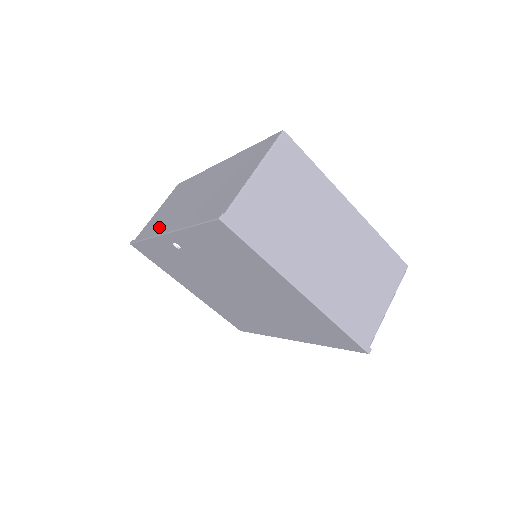
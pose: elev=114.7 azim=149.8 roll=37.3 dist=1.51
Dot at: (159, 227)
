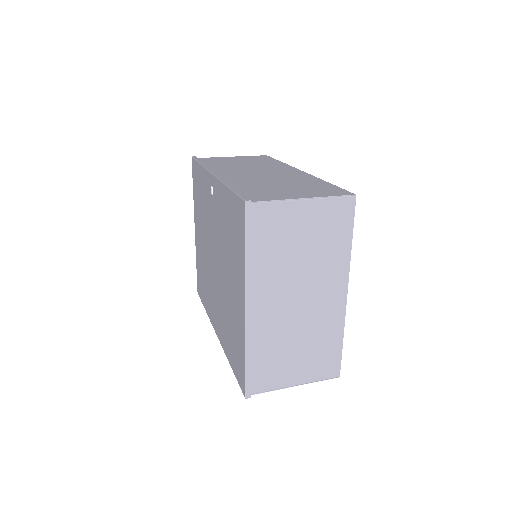
Dot at: (218, 167)
